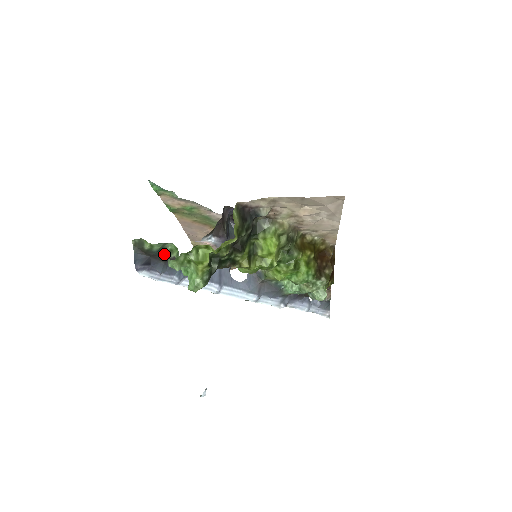
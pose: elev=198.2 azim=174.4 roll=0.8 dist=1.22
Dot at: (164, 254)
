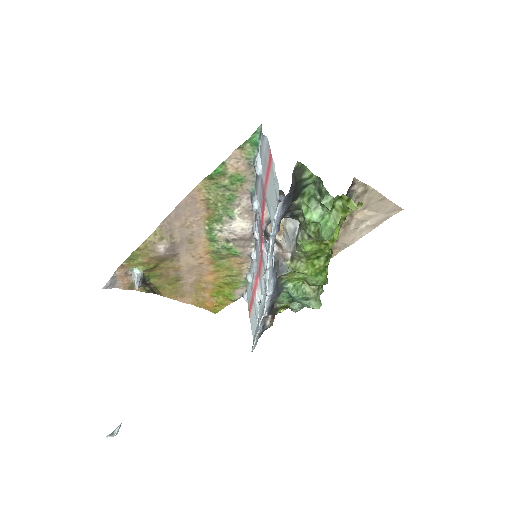
Dot at: (298, 194)
